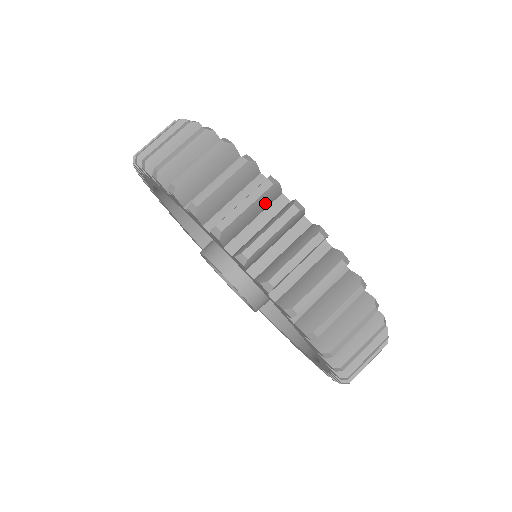
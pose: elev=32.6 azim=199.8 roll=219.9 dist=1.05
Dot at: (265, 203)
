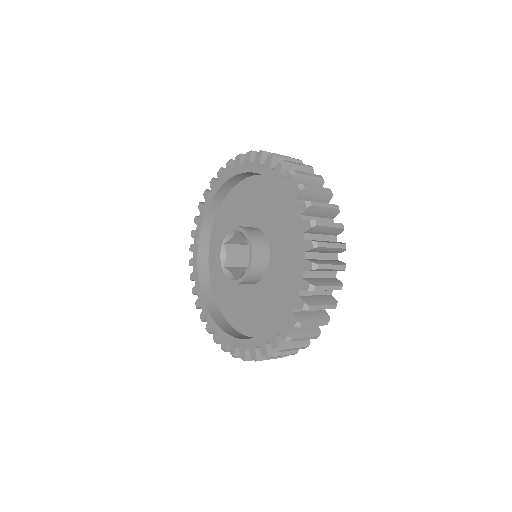
Dot at: (334, 251)
